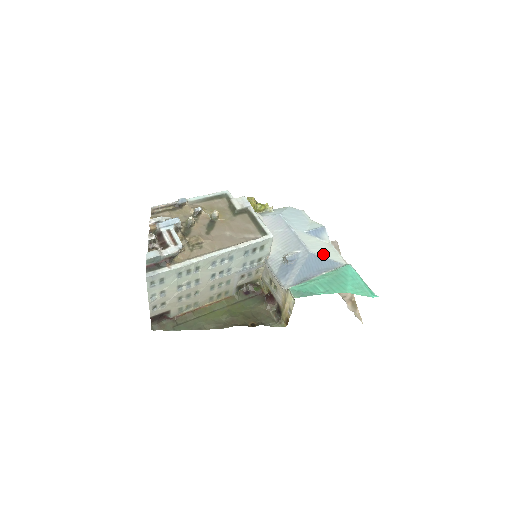
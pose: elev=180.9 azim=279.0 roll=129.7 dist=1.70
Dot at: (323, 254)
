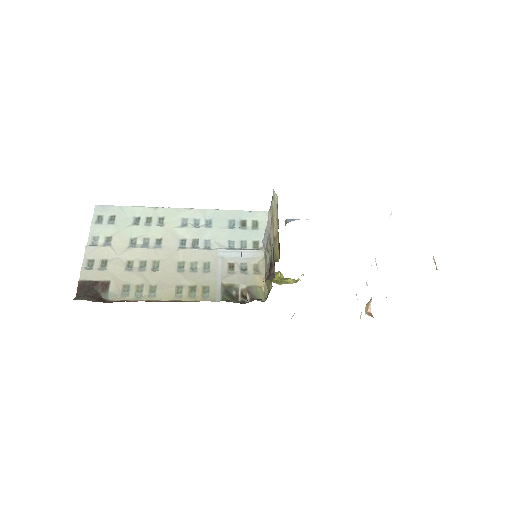
Dot at: occluded
